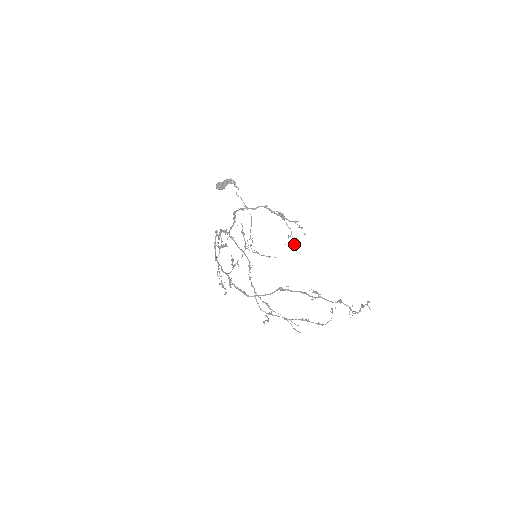
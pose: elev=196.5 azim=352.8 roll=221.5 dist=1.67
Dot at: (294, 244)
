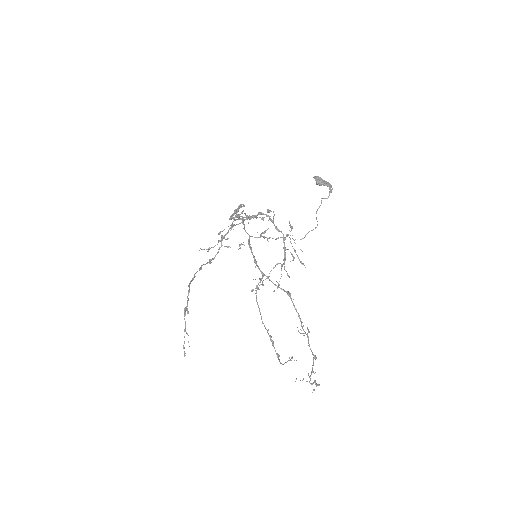
Dot at: (258, 288)
